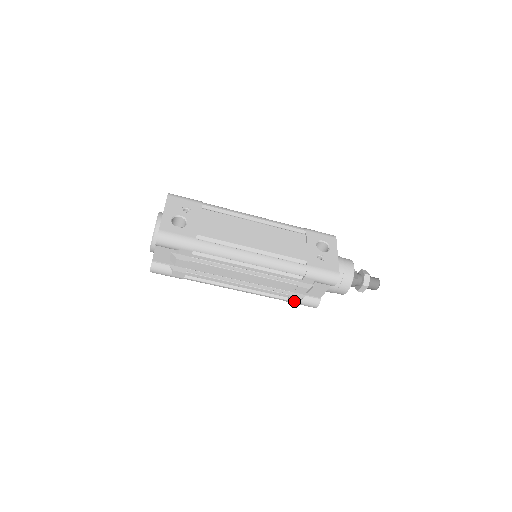
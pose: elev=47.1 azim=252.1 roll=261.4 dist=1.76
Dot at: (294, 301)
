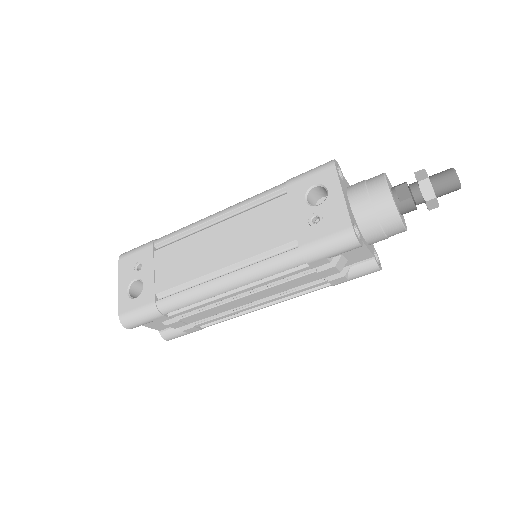
Dot at: (340, 281)
